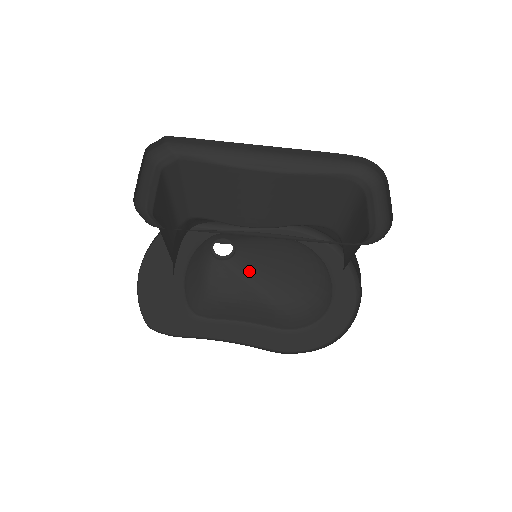
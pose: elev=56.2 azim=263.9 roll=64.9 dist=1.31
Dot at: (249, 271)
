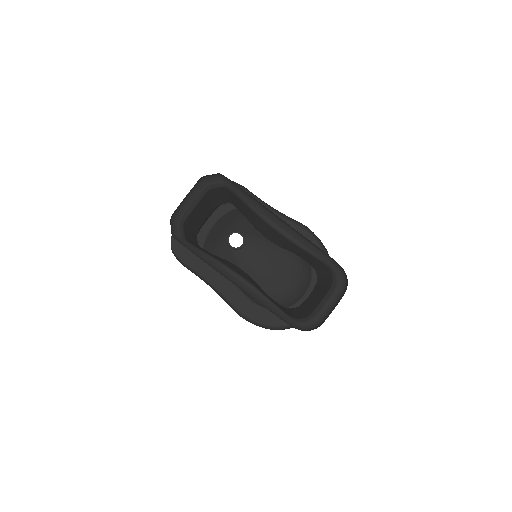
Dot at: (245, 264)
